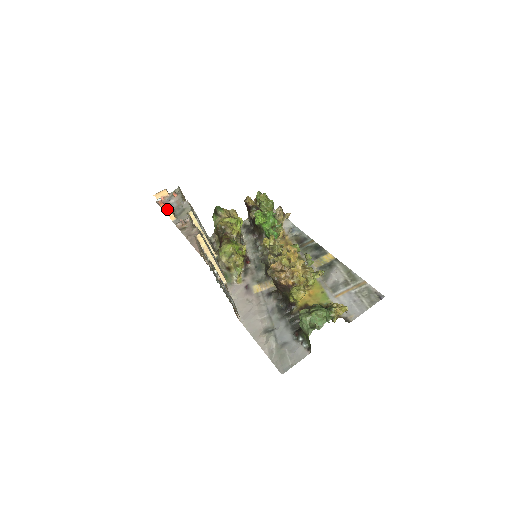
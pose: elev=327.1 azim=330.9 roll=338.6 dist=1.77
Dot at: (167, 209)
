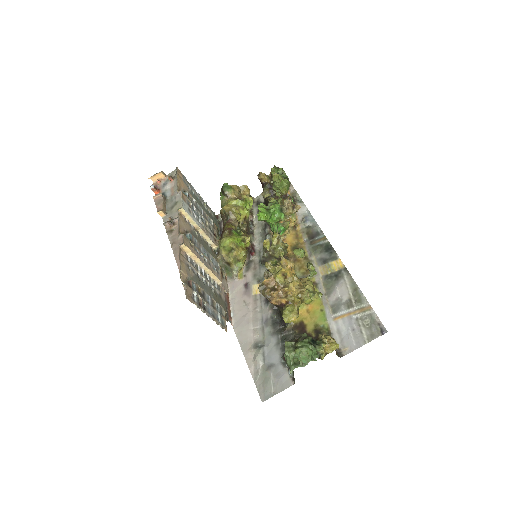
Dot at: (158, 202)
